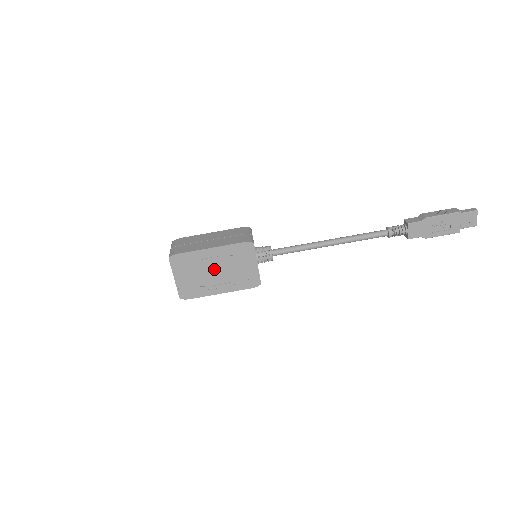
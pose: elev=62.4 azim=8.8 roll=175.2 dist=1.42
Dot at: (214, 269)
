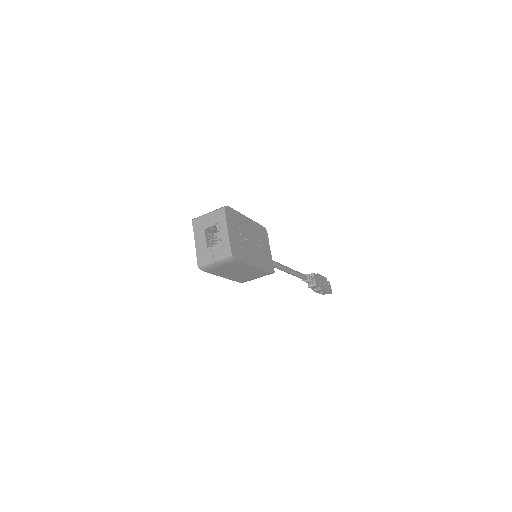
Dot at: (250, 239)
